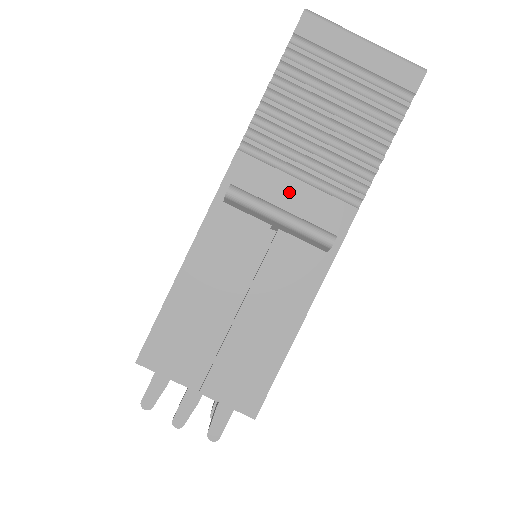
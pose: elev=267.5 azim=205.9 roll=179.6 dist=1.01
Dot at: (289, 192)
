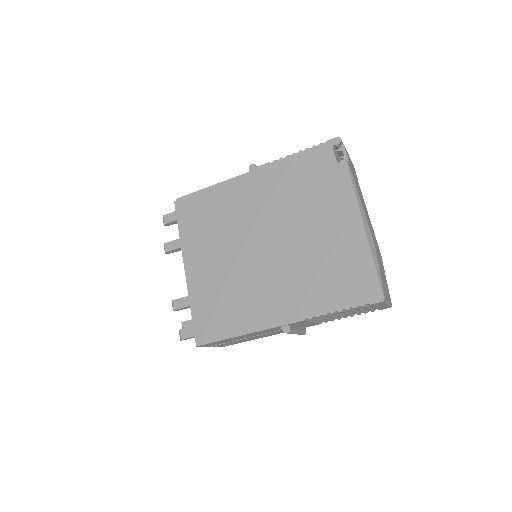
Dot at: occluded
